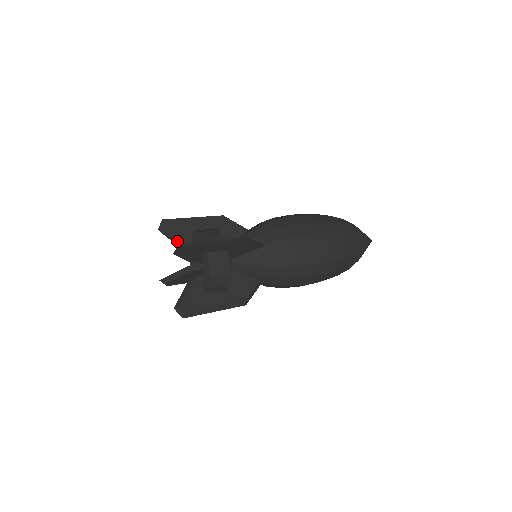
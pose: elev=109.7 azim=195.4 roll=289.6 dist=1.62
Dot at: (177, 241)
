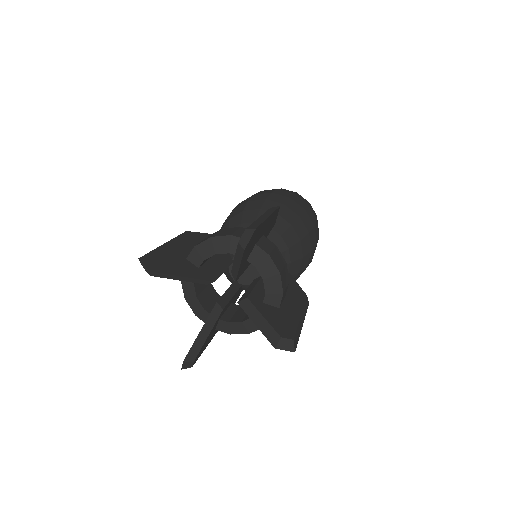
Dot at: (243, 263)
